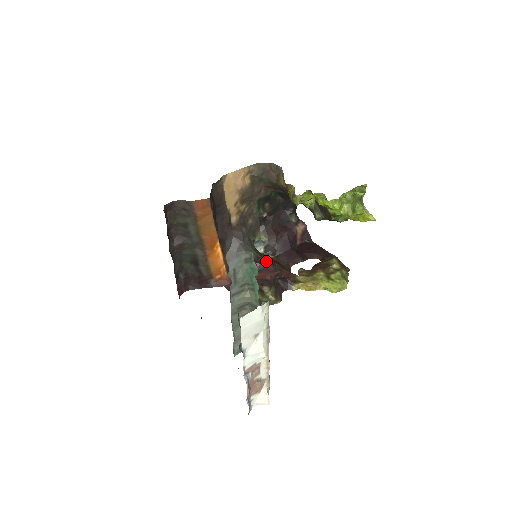
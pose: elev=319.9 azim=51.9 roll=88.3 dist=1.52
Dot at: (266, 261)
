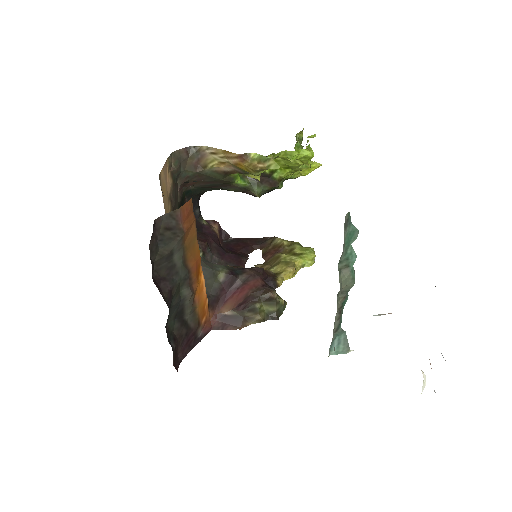
Dot at: (241, 268)
